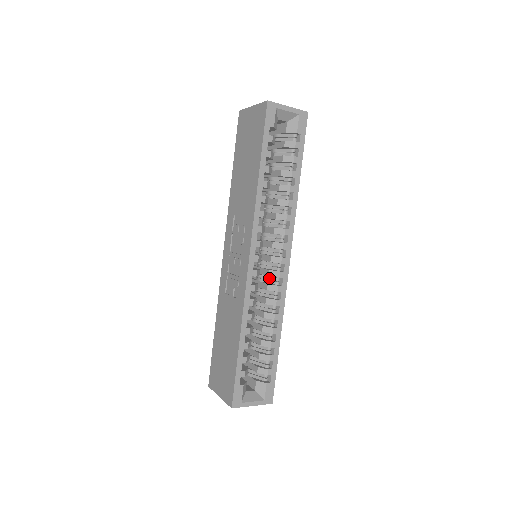
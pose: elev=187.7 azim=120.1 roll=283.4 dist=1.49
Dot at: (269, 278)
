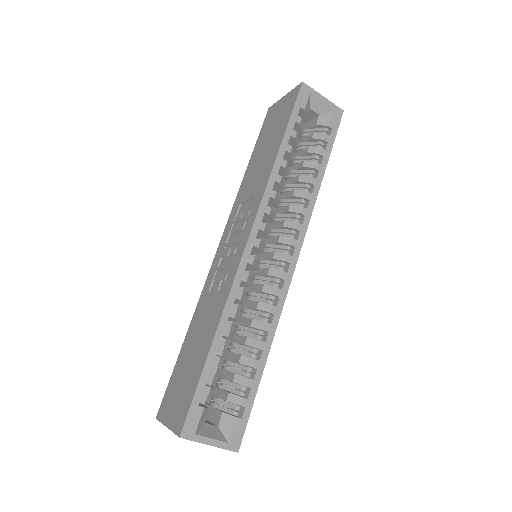
Dot at: (267, 279)
